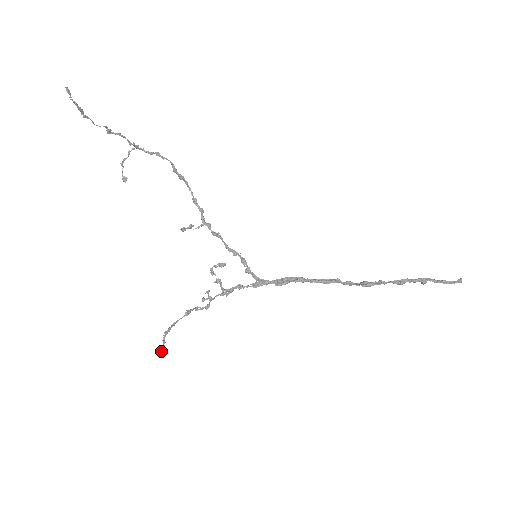
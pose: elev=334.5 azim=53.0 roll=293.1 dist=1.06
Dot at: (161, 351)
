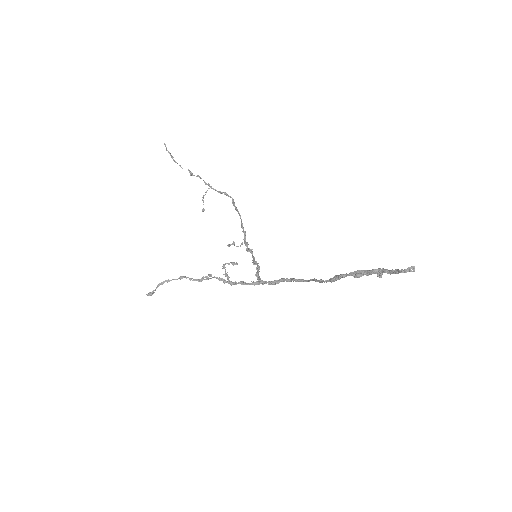
Dot at: (148, 294)
